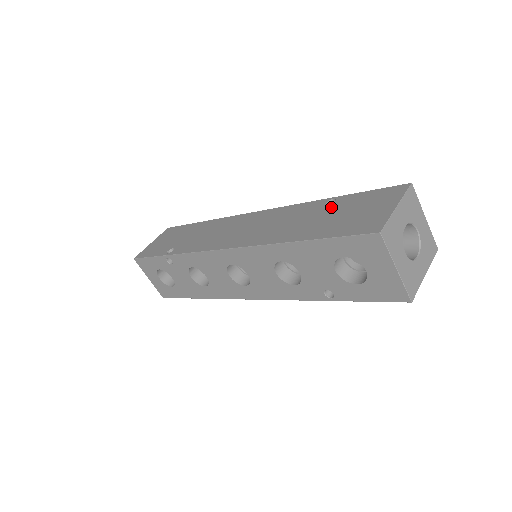
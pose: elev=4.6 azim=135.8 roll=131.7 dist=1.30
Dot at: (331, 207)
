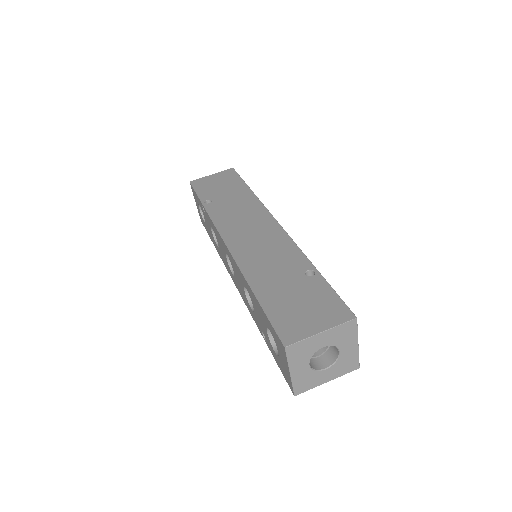
Dot at: (303, 280)
